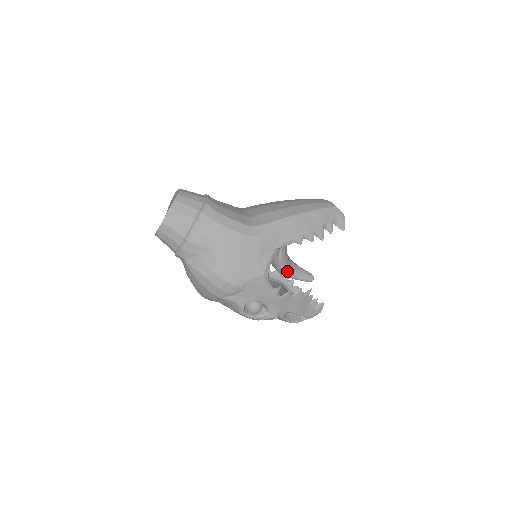
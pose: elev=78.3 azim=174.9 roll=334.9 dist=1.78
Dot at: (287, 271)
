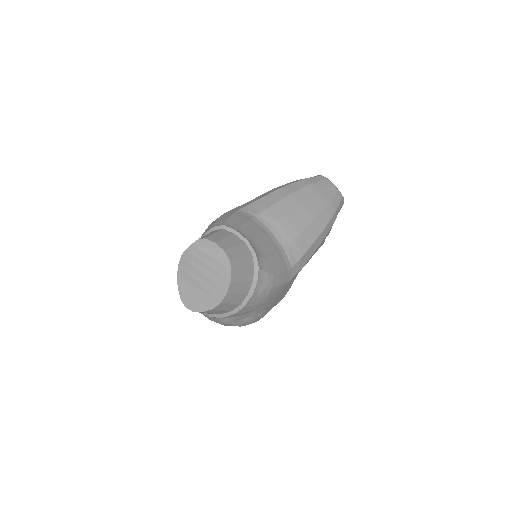
Dot at: occluded
